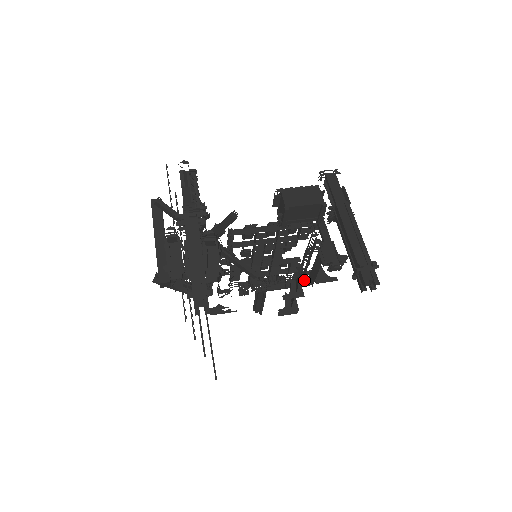
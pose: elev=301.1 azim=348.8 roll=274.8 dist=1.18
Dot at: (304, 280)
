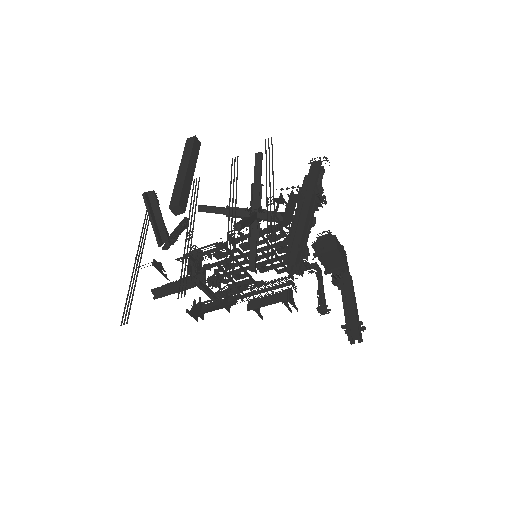
Dot at: occluded
